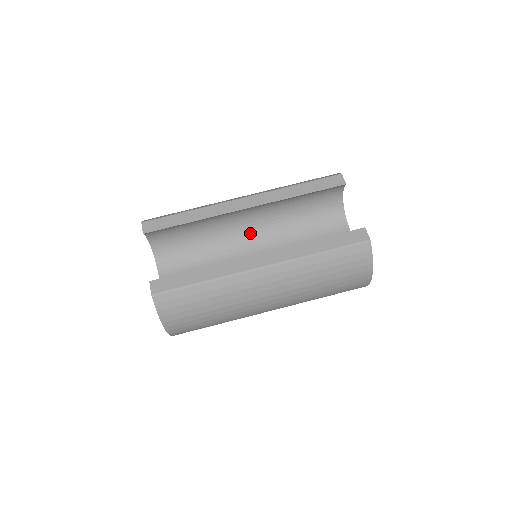
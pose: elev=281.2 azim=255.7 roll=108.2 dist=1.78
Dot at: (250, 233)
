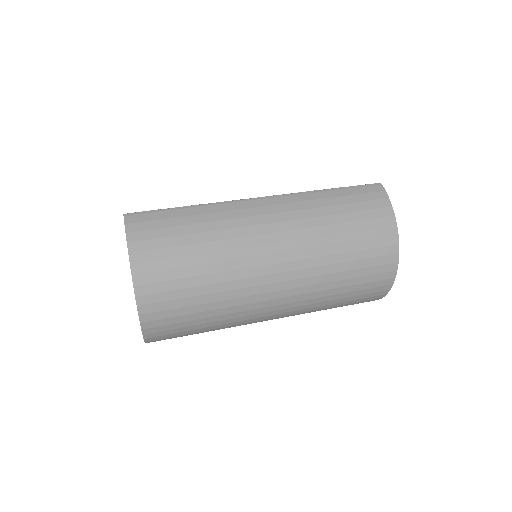
Dot at: occluded
